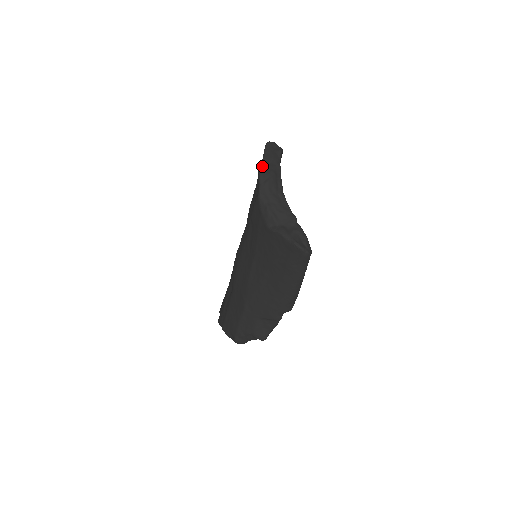
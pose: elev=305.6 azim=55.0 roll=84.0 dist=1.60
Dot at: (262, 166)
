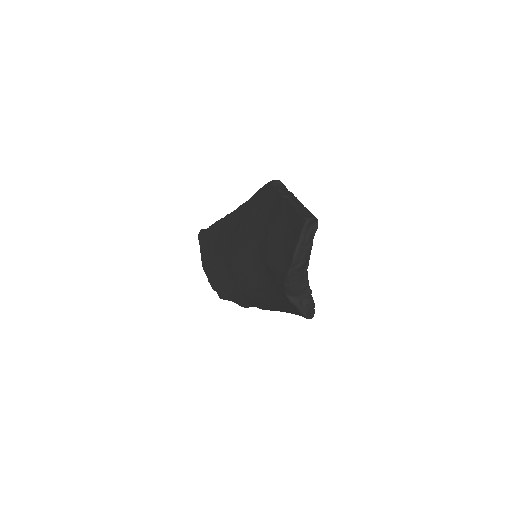
Dot at: (297, 253)
